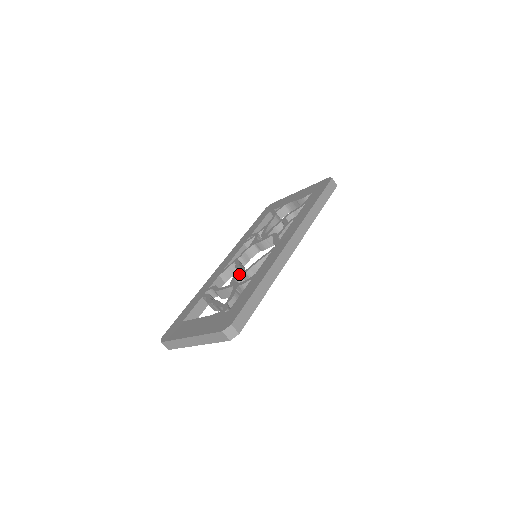
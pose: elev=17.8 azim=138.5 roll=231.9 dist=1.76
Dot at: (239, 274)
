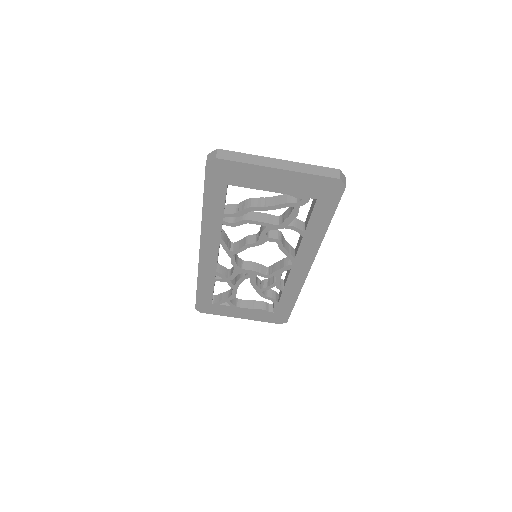
Dot at: occluded
